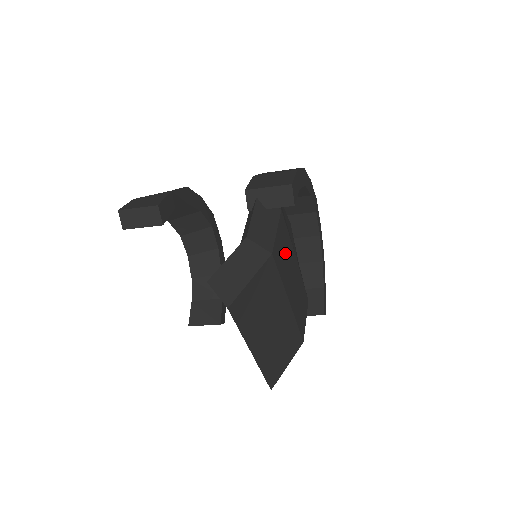
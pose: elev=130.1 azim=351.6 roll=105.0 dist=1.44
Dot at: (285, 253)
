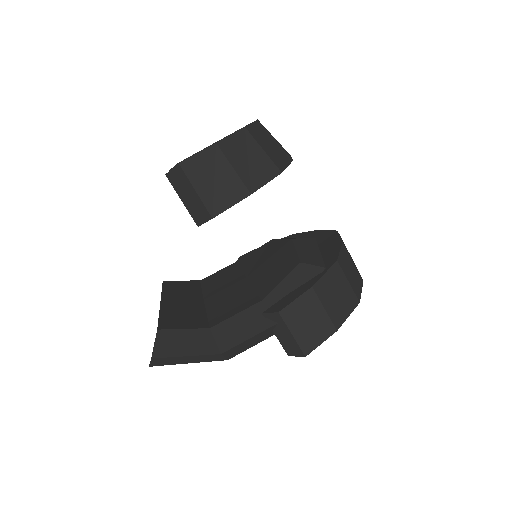
Dot at: occluded
